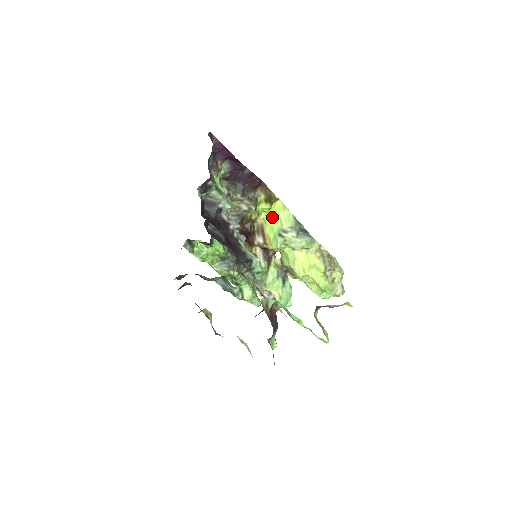
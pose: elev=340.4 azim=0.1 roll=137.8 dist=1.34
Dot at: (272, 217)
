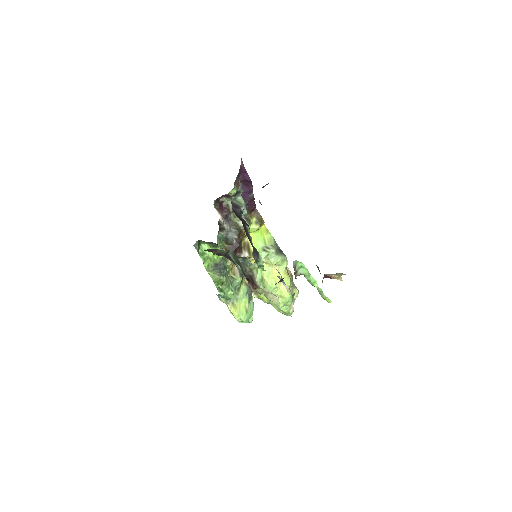
Dot at: (258, 237)
